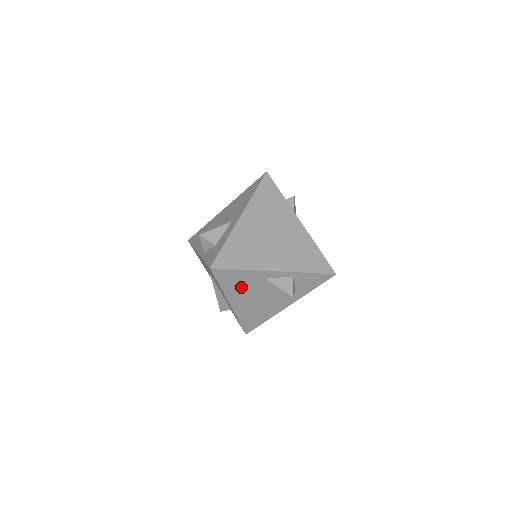
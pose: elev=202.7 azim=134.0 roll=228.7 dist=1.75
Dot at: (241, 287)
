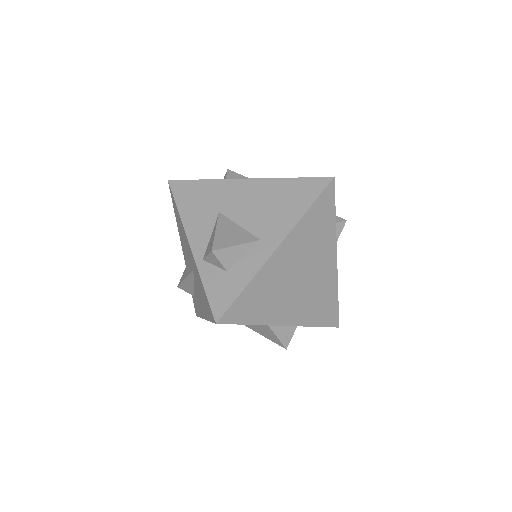
Dot at: occluded
